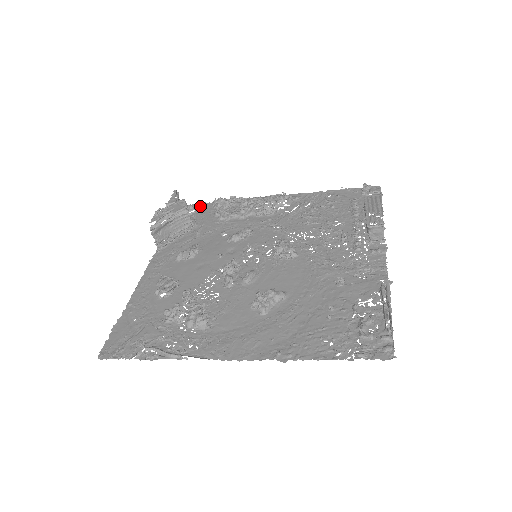
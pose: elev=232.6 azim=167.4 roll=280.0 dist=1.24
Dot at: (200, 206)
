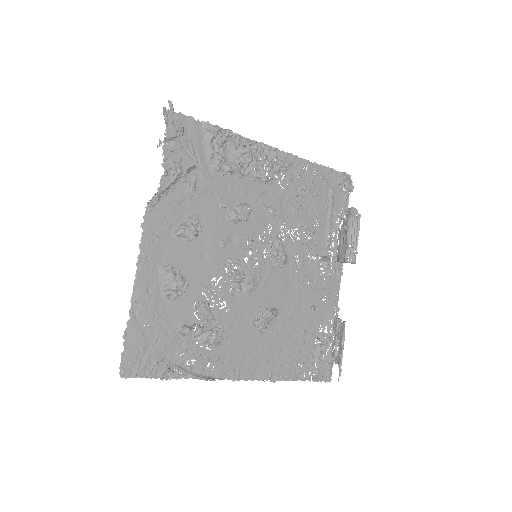
Dot at: (187, 123)
